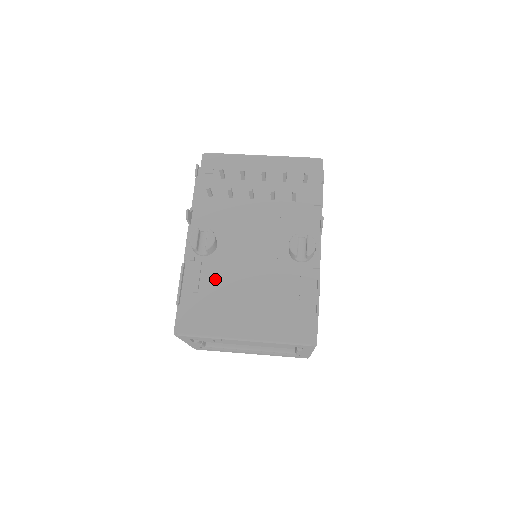
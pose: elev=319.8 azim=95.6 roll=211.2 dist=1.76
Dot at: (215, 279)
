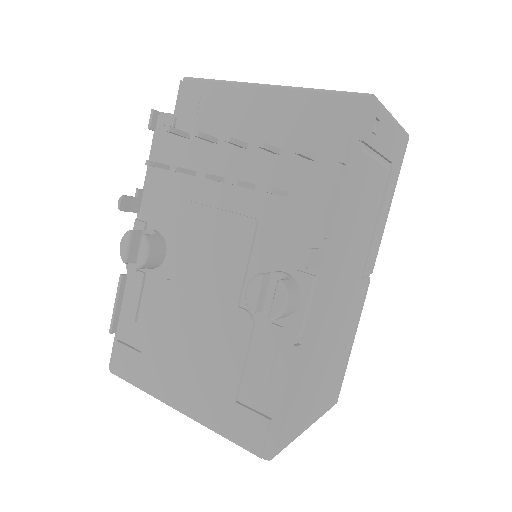
Dot at: (155, 309)
